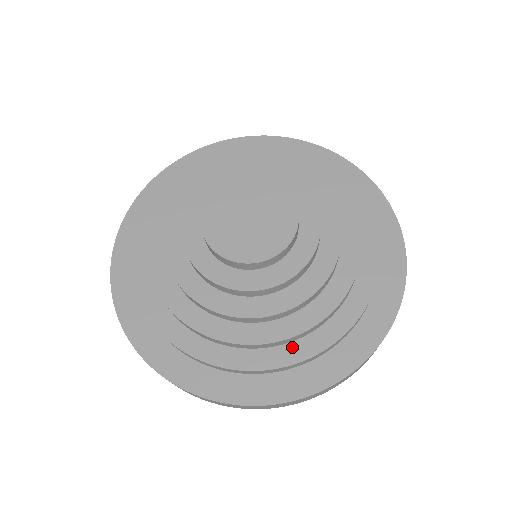
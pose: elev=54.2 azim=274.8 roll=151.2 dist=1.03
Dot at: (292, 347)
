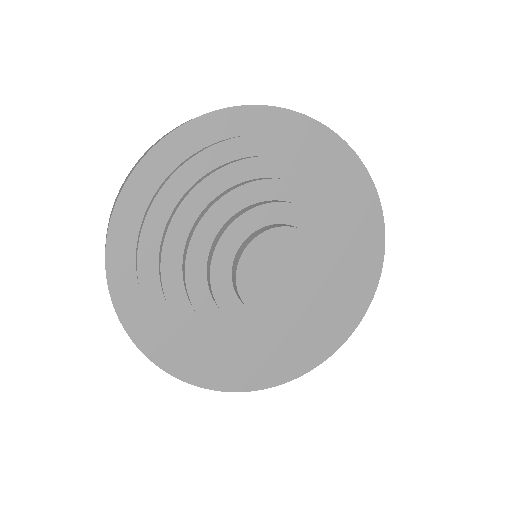
Dot at: (238, 361)
